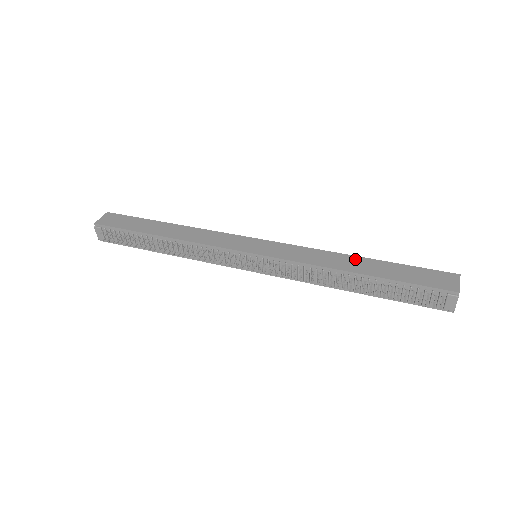
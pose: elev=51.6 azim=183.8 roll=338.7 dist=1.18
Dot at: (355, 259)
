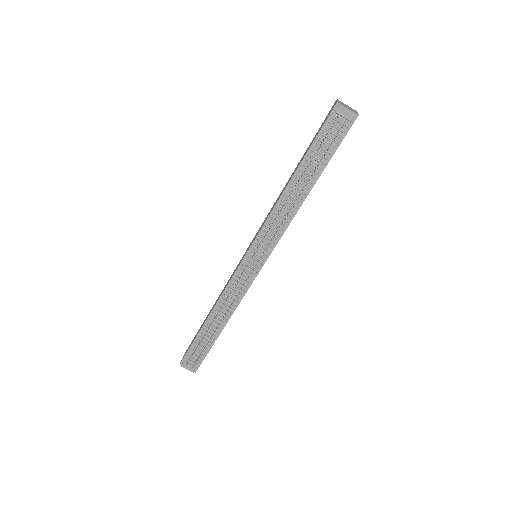
Dot at: occluded
